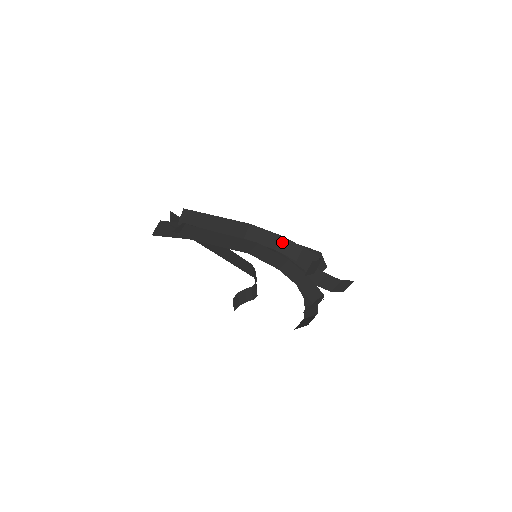
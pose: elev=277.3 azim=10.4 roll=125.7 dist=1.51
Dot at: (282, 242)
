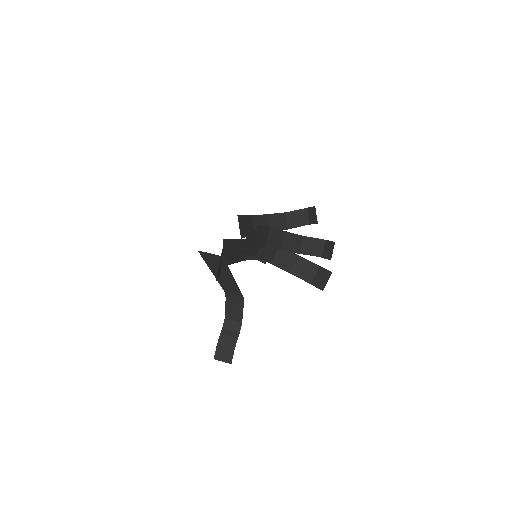
Dot at: (272, 220)
